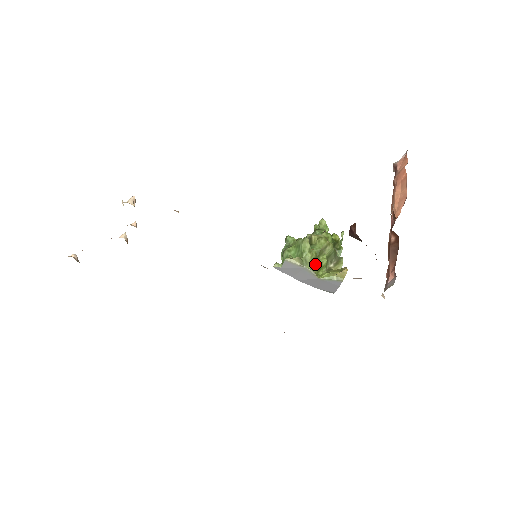
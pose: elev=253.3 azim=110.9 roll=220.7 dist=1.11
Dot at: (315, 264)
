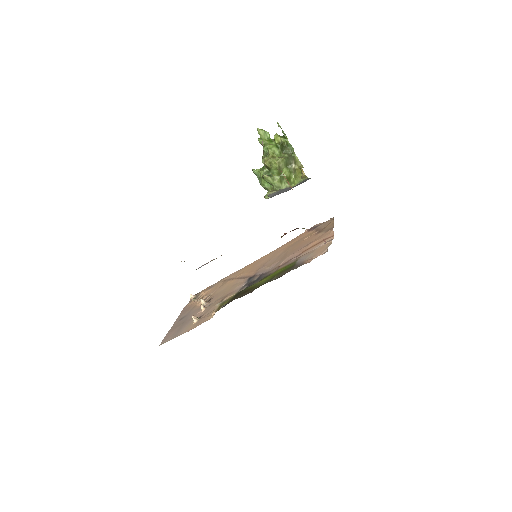
Dot at: (284, 181)
